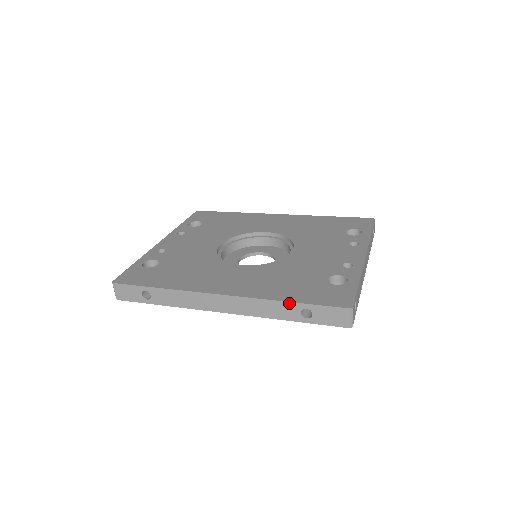
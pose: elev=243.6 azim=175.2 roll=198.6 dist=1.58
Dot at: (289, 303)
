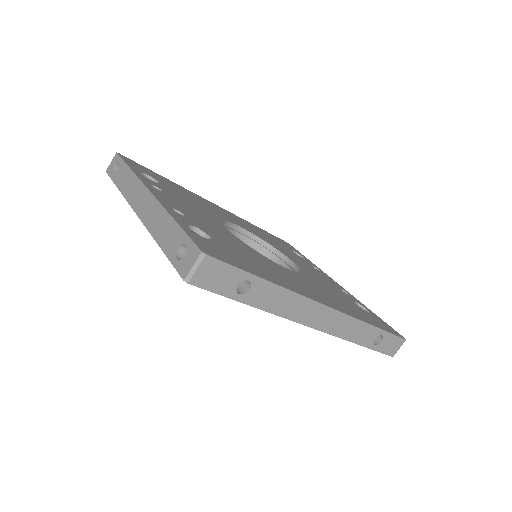
Dot at: (375, 328)
